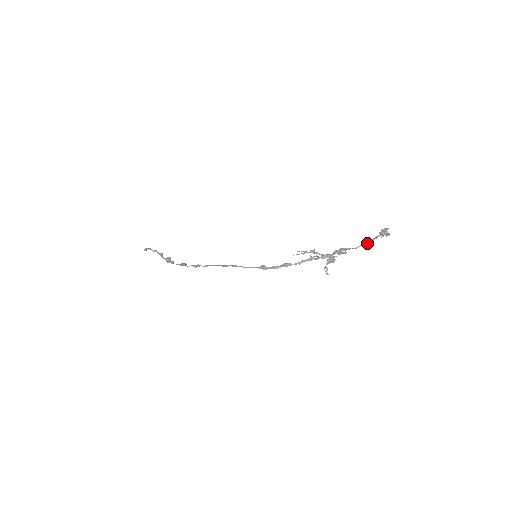
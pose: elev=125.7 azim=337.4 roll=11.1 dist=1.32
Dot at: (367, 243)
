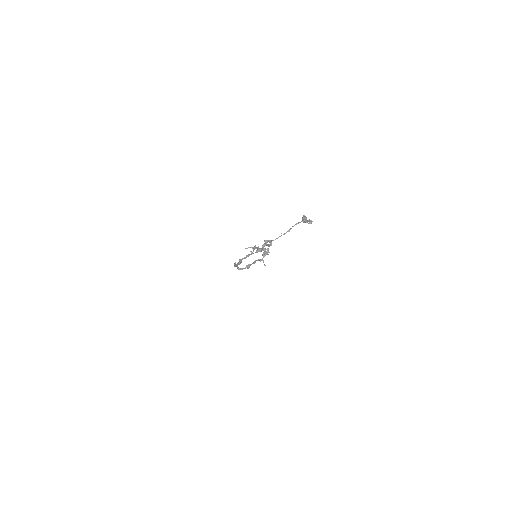
Dot at: (285, 233)
